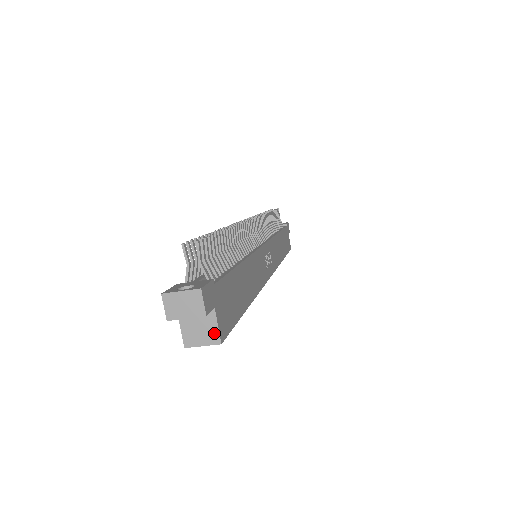
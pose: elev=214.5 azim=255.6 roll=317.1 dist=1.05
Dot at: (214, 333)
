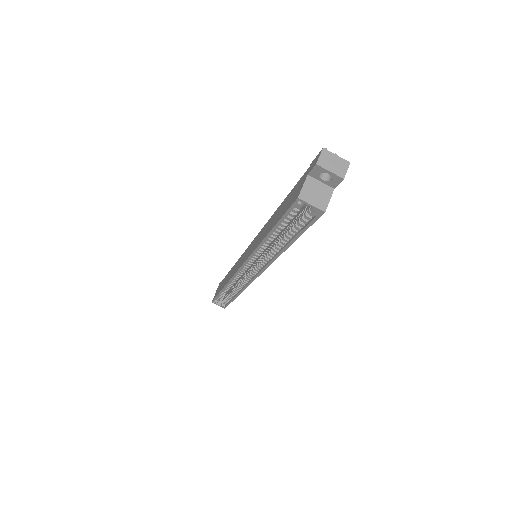
Dot at: (325, 202)
